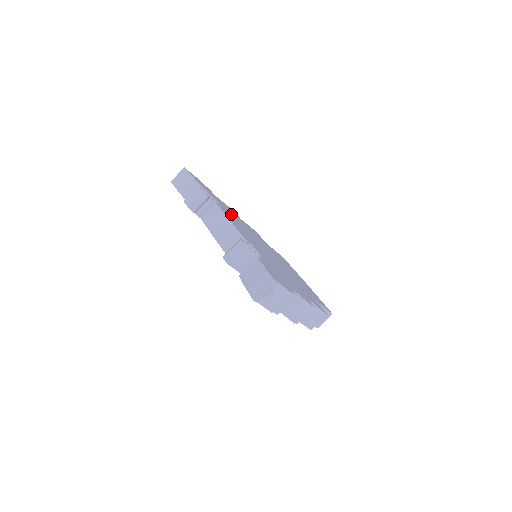
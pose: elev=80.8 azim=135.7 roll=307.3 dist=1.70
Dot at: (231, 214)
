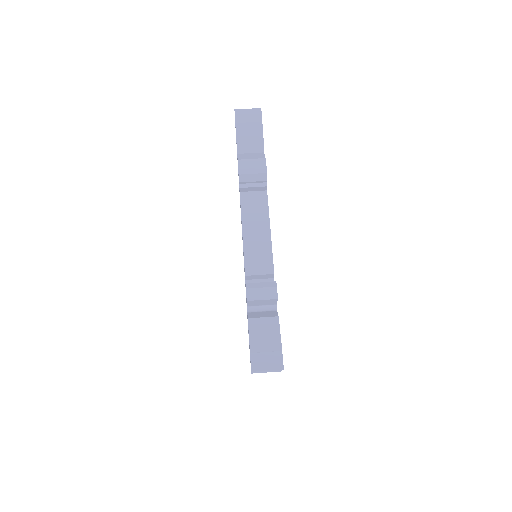
Dot at: occluded
